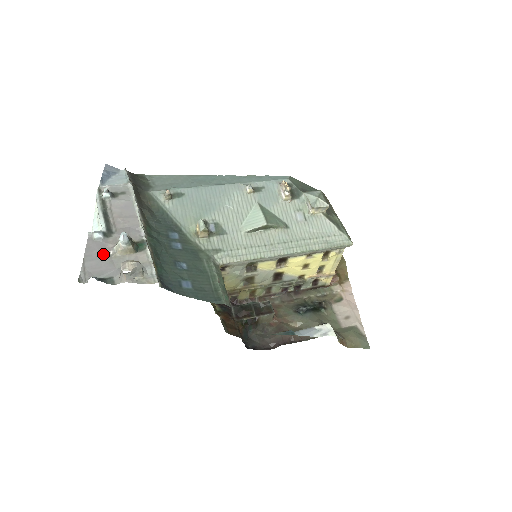
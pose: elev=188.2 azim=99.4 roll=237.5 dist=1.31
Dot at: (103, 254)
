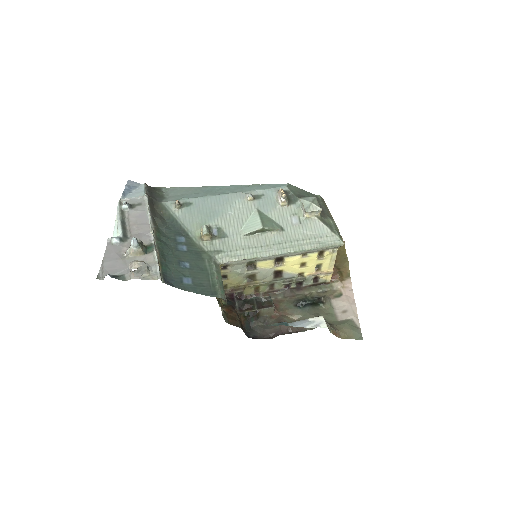
Dot at: (118, 256)
